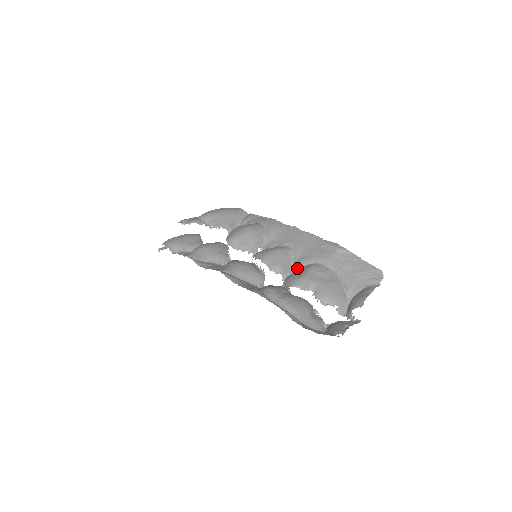
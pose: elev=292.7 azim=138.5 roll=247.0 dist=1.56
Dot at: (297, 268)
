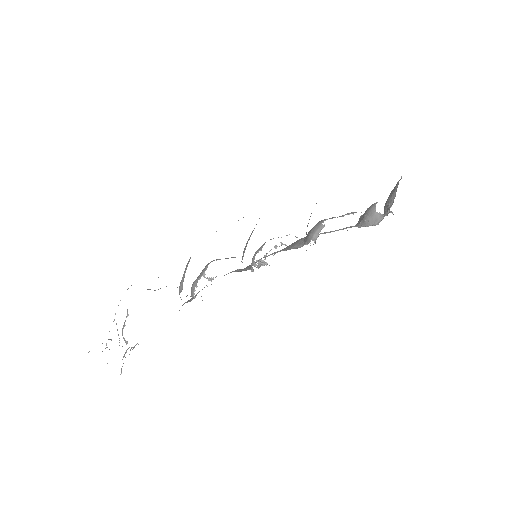
Dot at: (300, 244)
